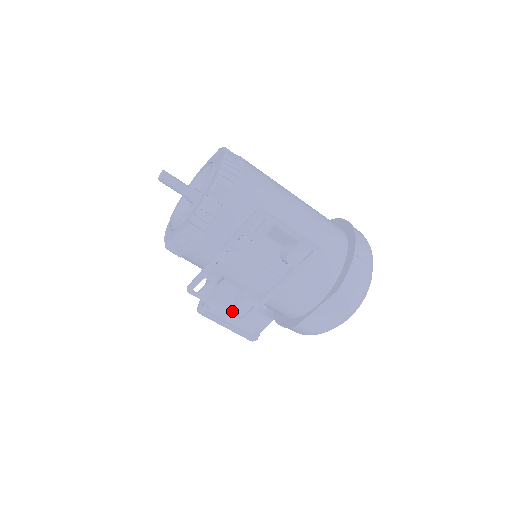
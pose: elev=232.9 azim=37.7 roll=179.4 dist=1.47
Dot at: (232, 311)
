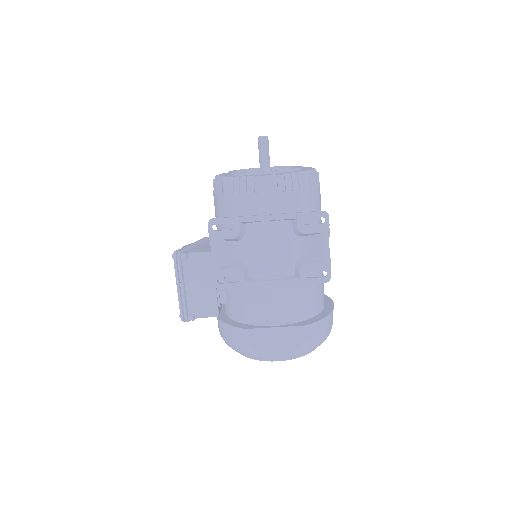
Dot at: (219, 270)
